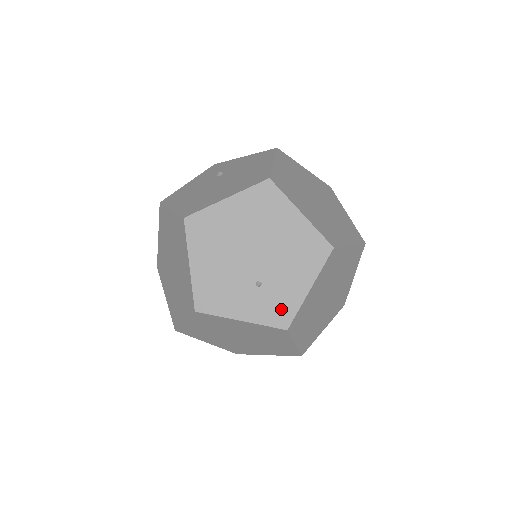
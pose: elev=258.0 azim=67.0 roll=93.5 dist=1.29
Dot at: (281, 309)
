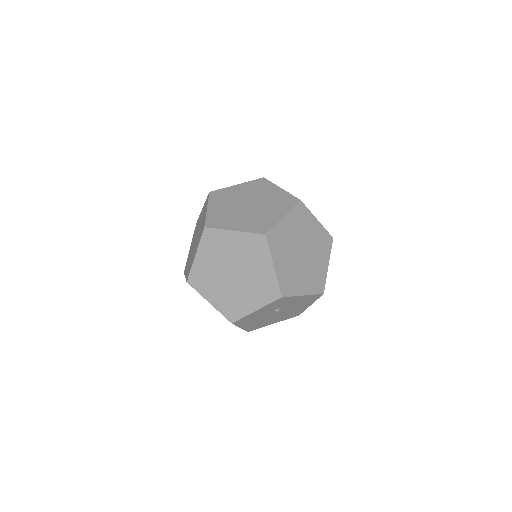
Dot at: (263, 225)
